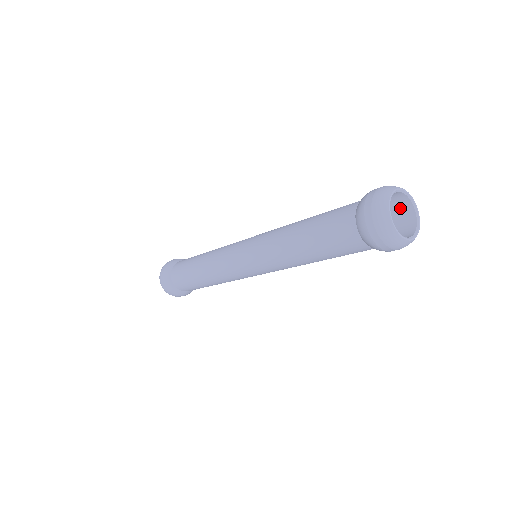
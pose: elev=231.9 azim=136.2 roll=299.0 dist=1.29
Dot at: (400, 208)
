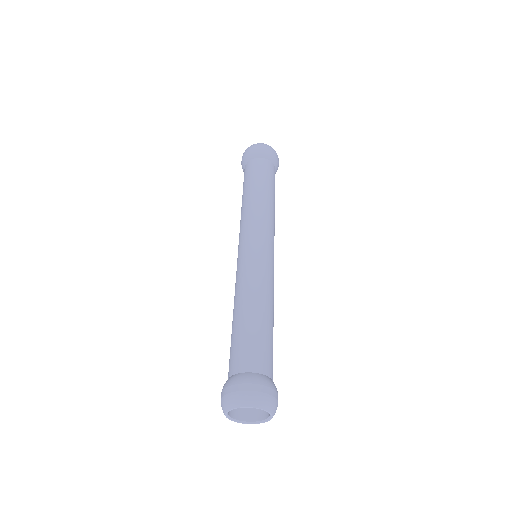
Dot at: occluded
